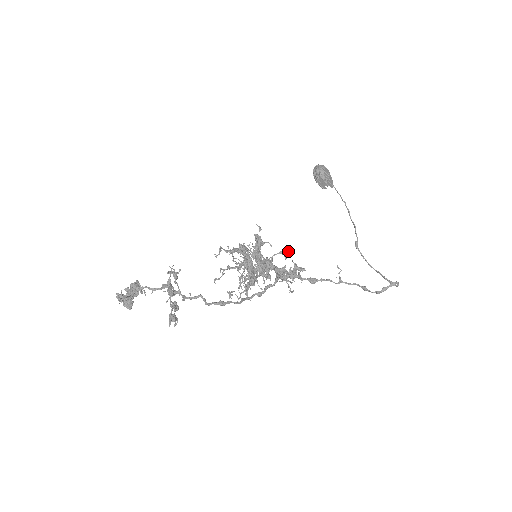
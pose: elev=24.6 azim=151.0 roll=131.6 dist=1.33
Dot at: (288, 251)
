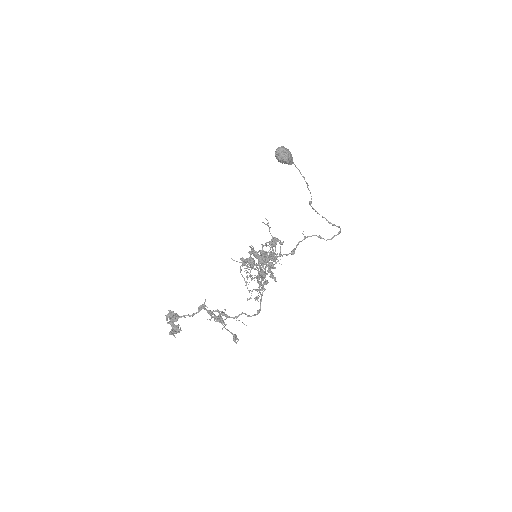
Dot at: occluded
